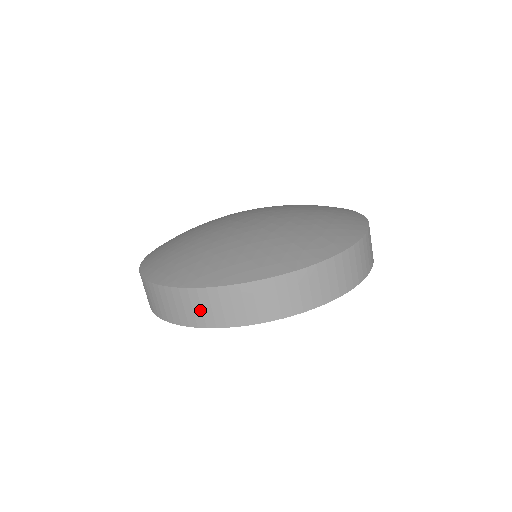
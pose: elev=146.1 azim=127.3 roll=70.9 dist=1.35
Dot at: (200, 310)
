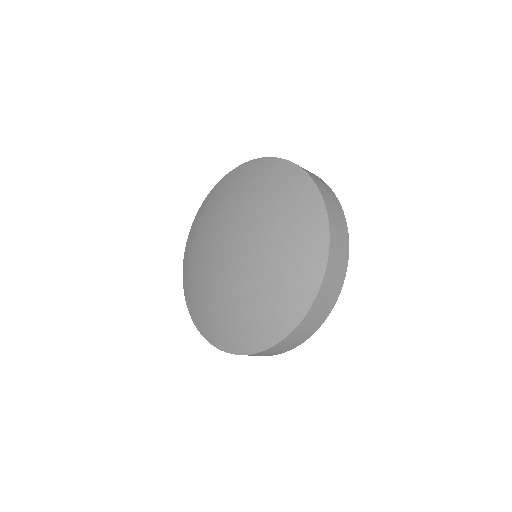
Dot at: (303, 334)
